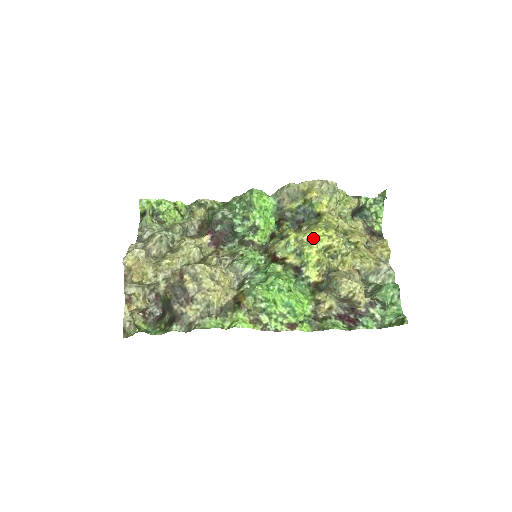
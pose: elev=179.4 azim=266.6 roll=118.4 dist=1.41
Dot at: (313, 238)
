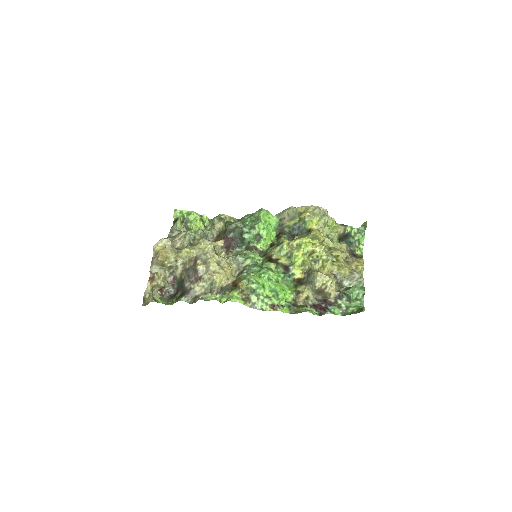
Dot at: (301, 244)
